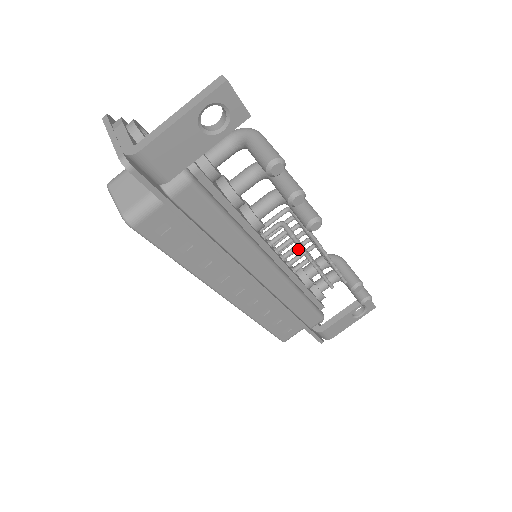
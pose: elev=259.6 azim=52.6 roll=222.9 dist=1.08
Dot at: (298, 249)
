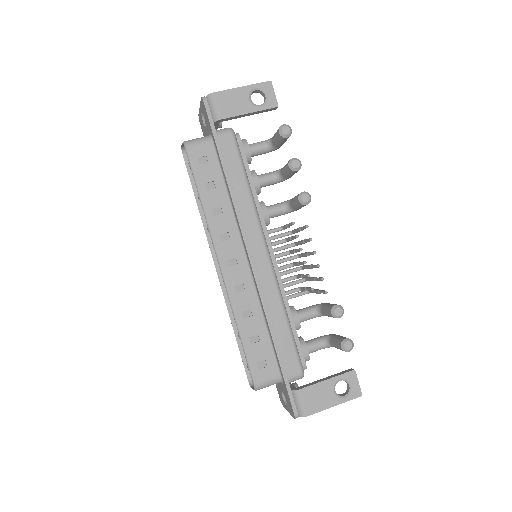
Dot at: (293, 283)
